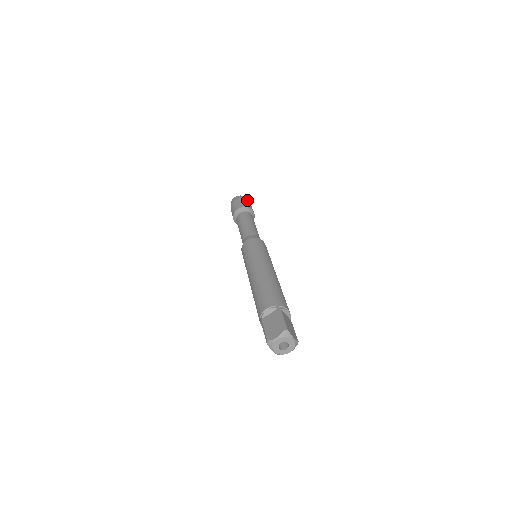
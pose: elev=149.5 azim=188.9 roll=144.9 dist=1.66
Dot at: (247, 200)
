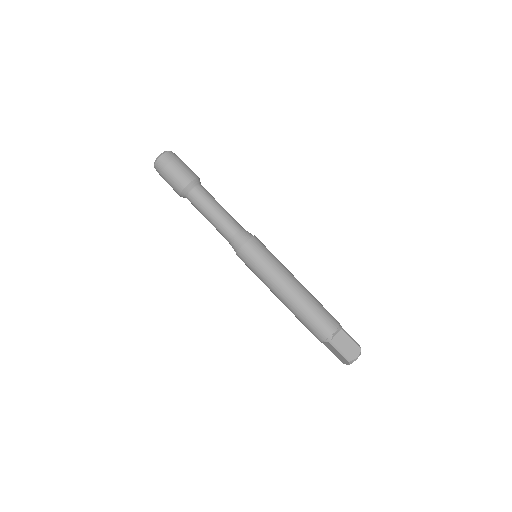
Dot at: (169, 167)
